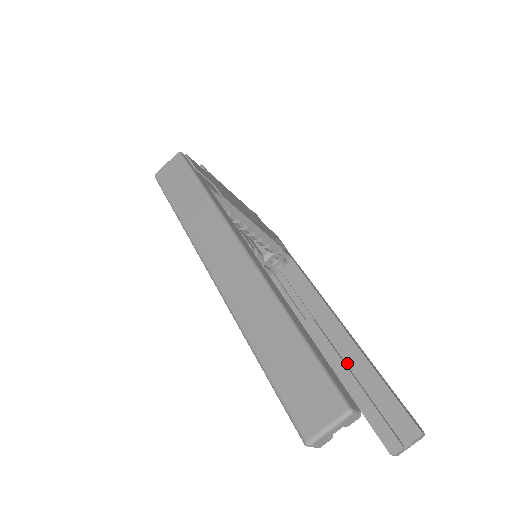
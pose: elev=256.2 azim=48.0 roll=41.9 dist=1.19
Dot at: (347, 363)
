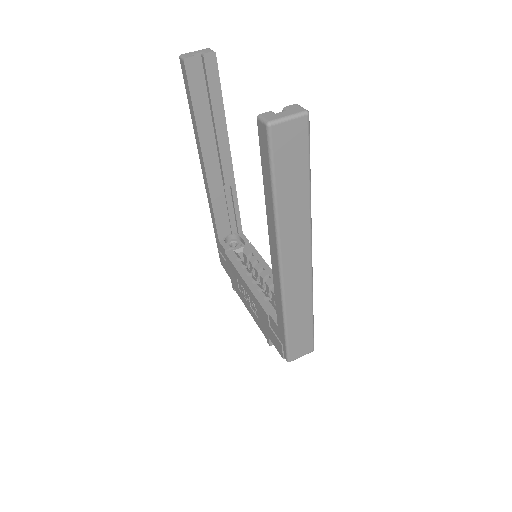
Dot at: occluded
